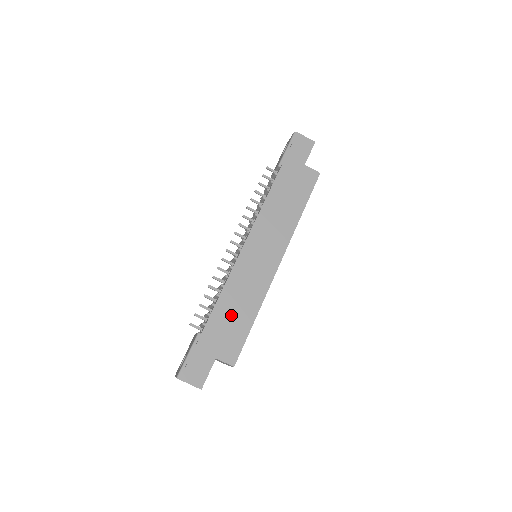
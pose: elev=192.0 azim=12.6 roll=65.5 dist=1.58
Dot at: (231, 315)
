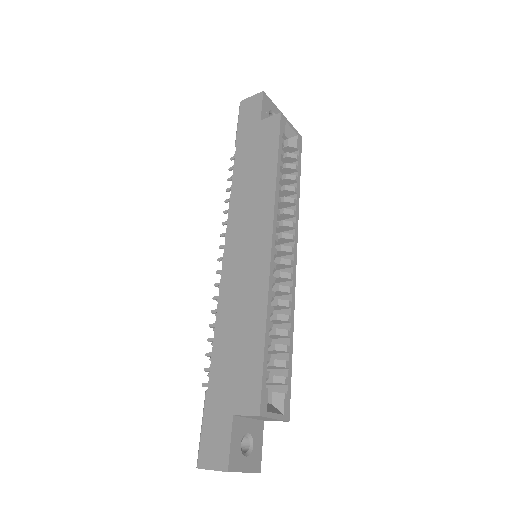
Dot at: (234, 345)
